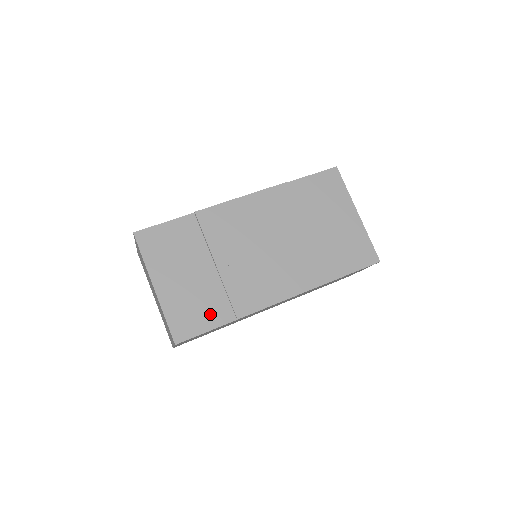
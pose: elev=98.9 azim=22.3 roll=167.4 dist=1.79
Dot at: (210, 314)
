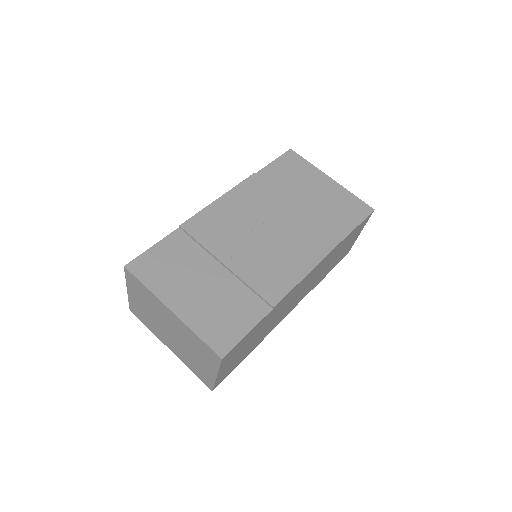
Dot at: (243, 314)
